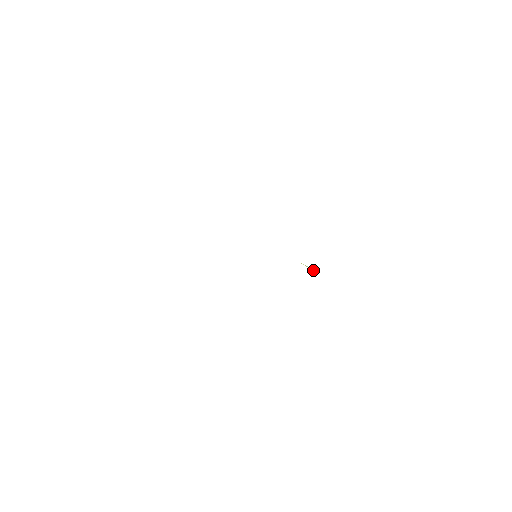
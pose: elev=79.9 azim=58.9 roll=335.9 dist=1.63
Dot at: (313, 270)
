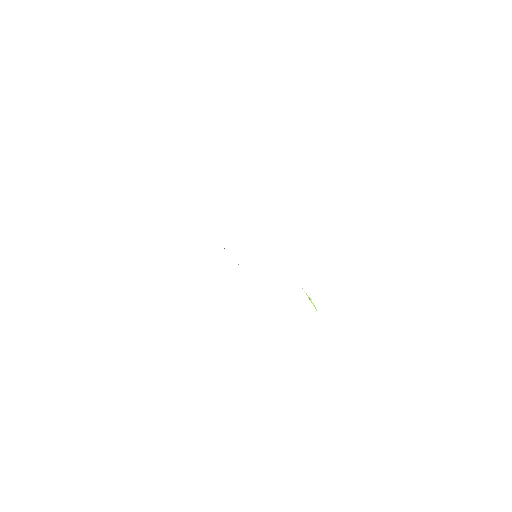
Dot at: (313, 304)
